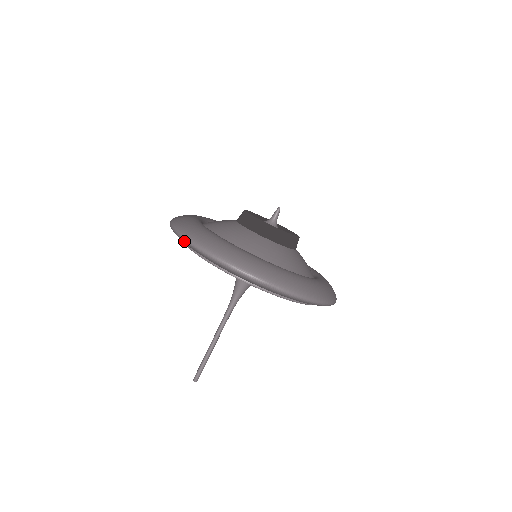
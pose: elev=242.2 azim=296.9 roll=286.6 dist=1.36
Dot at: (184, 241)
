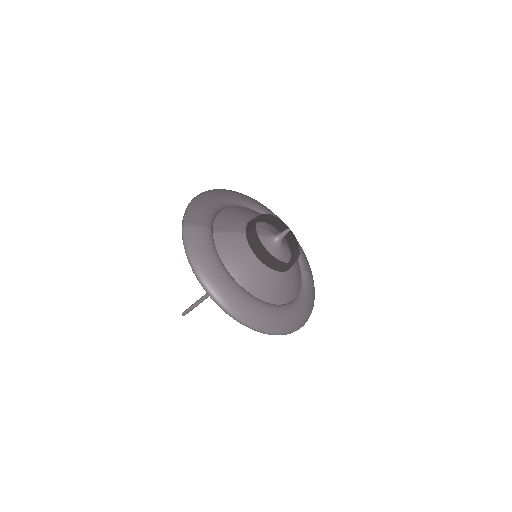
Dot at: occluded
